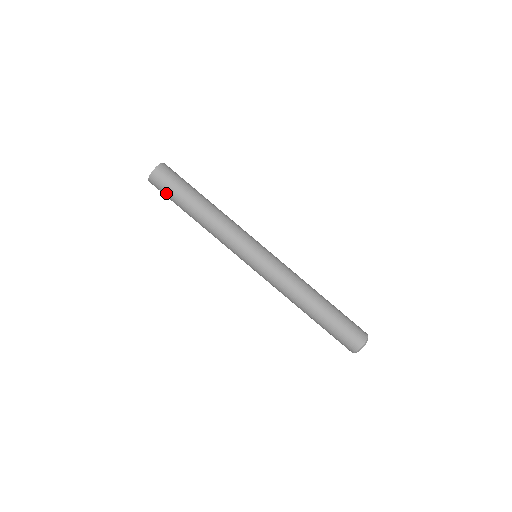
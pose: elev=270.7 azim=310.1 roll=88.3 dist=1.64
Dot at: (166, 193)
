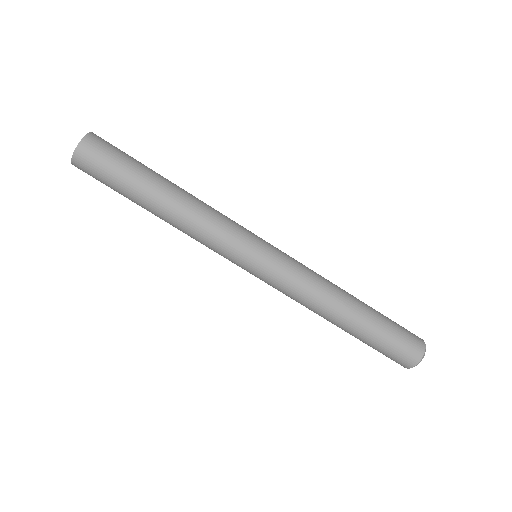
Dot at: (105, 184)
